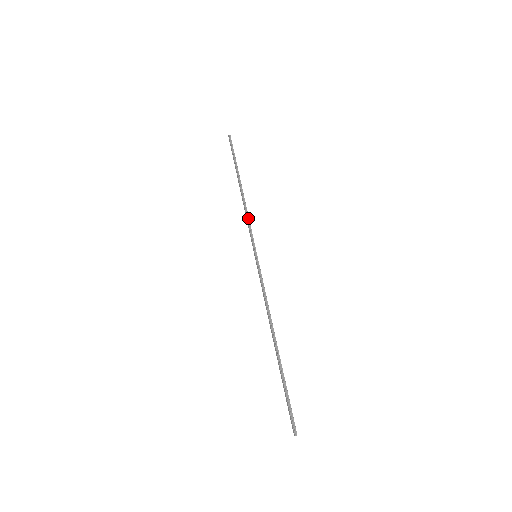
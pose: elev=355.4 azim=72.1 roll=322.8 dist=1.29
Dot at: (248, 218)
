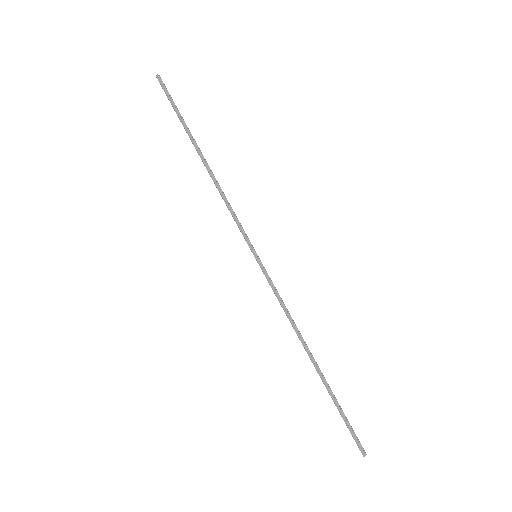
Dot at: (229, 204)
